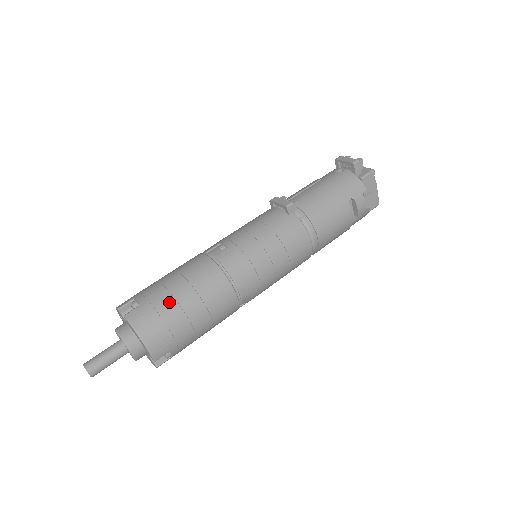
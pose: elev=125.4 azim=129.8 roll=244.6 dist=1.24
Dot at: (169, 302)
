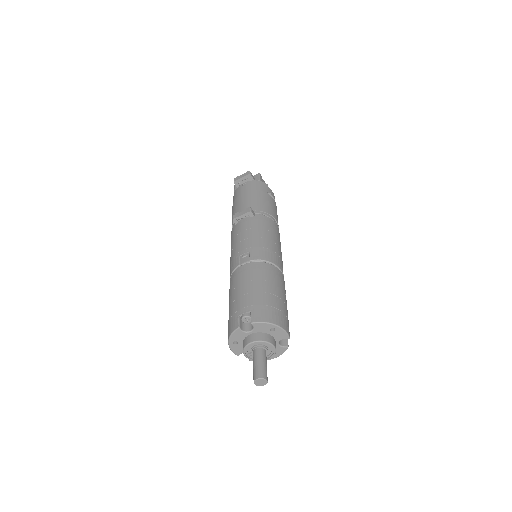
Dot at: (263, 296)
